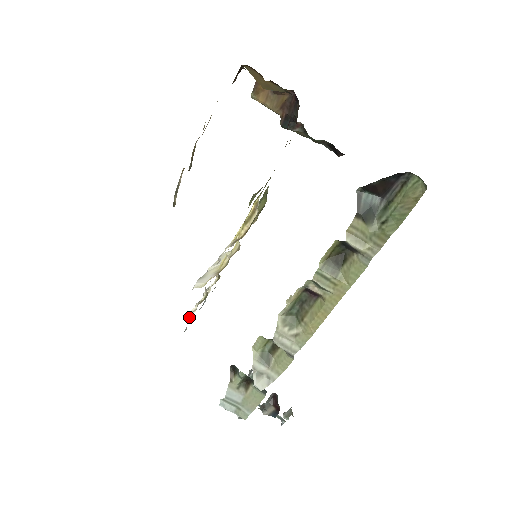
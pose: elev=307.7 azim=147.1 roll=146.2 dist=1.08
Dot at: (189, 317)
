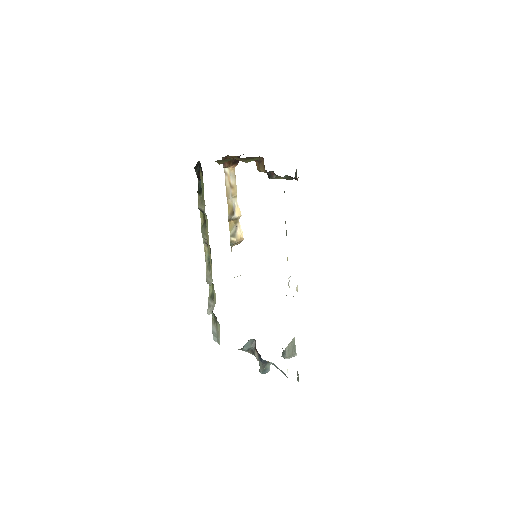
Dot at: occluded
